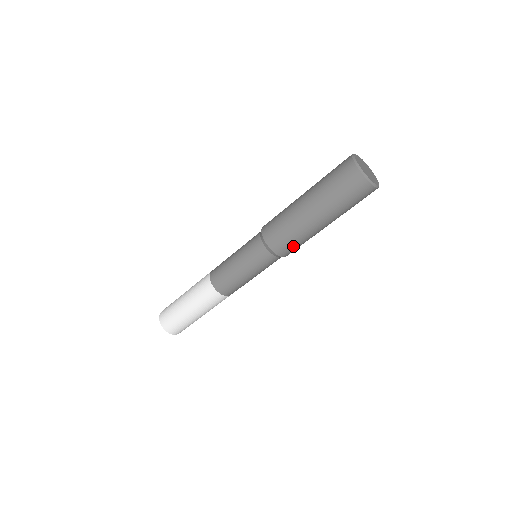
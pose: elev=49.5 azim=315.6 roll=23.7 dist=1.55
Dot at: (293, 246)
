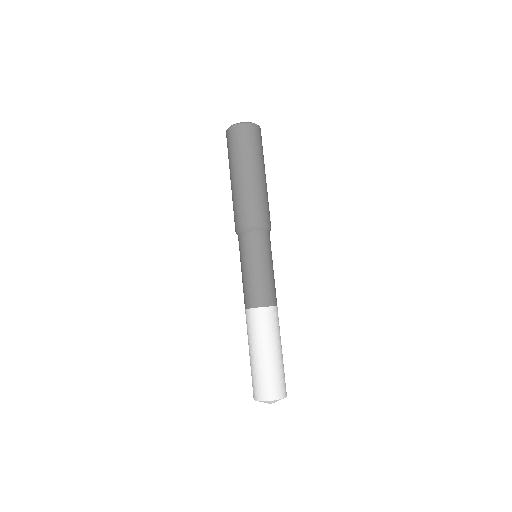
Dot at: (255, 210)
